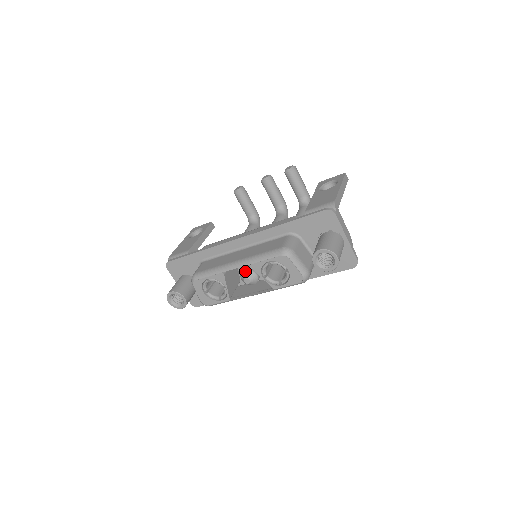
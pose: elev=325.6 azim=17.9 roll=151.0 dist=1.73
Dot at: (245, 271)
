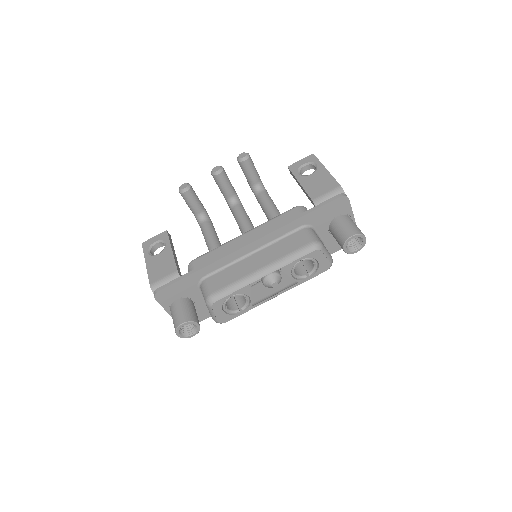
Dot at: (270, 276)
